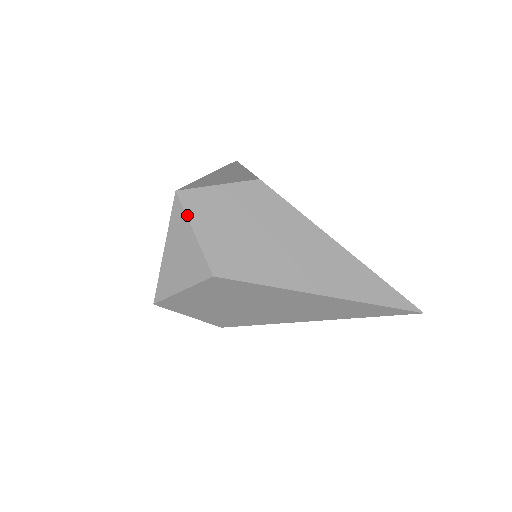
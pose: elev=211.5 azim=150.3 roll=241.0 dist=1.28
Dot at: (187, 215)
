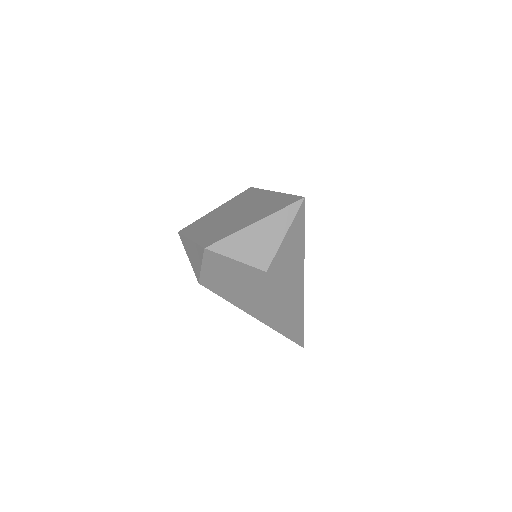
Dot at: (203, 260)
